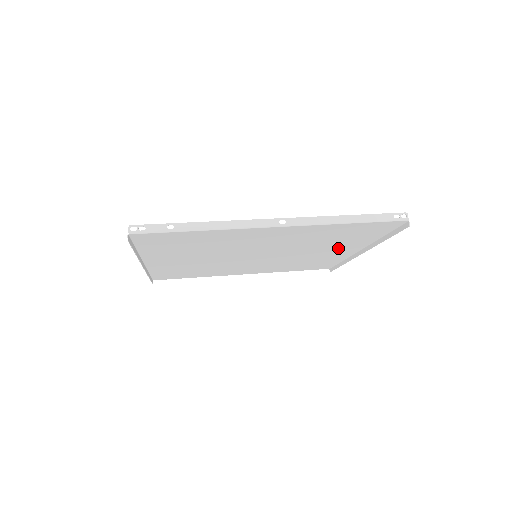
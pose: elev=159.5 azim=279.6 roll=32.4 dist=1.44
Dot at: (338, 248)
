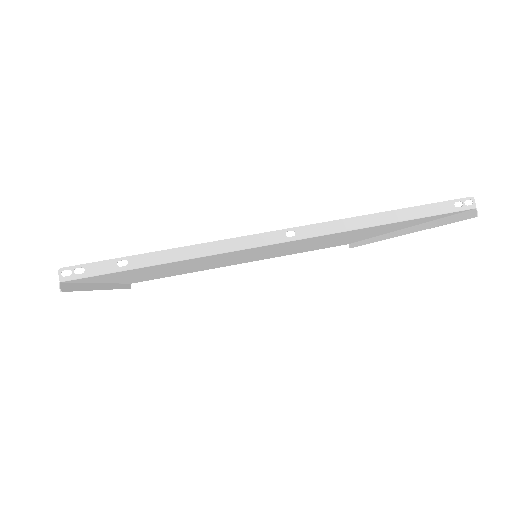
Dot at: (365, 235)
